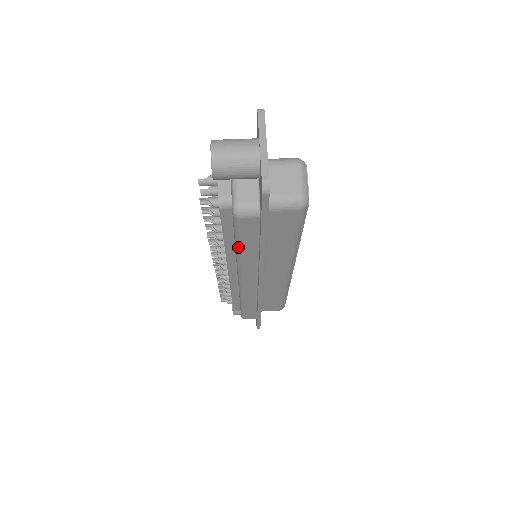
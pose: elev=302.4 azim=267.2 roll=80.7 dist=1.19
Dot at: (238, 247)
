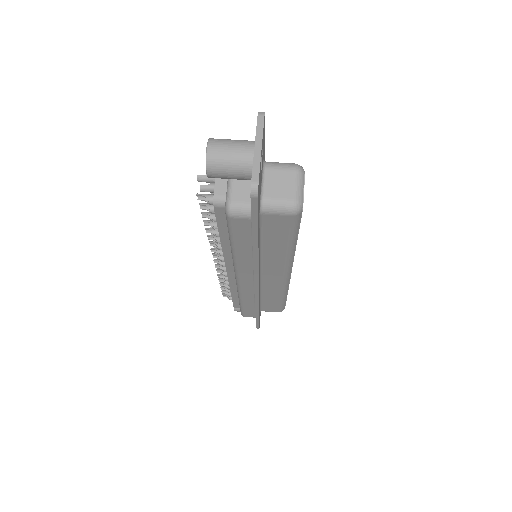
Dot at: (232, 245)
